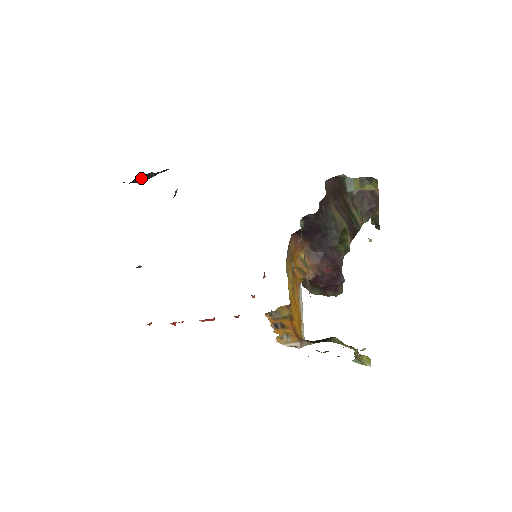
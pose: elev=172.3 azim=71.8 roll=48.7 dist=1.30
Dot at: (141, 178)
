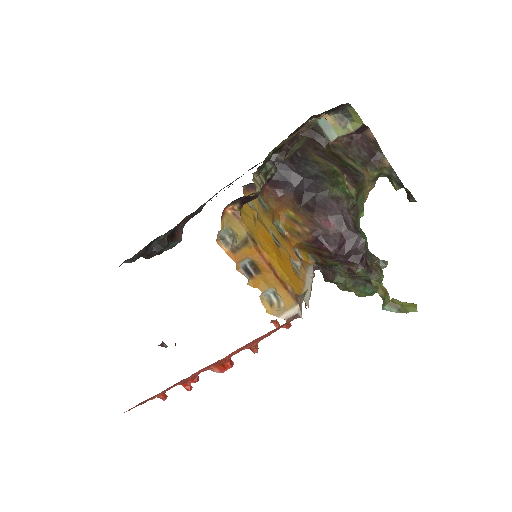
Dot at: (158, 246)
